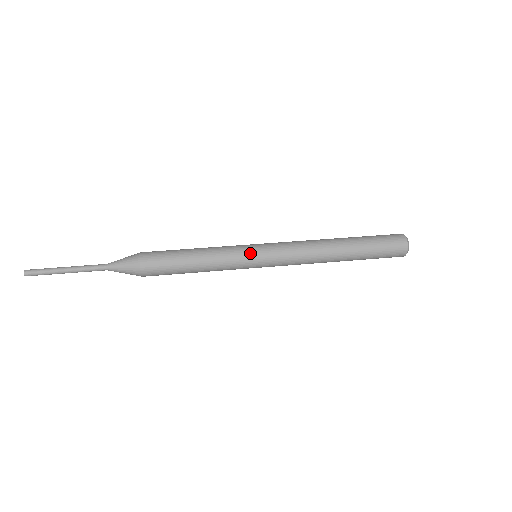
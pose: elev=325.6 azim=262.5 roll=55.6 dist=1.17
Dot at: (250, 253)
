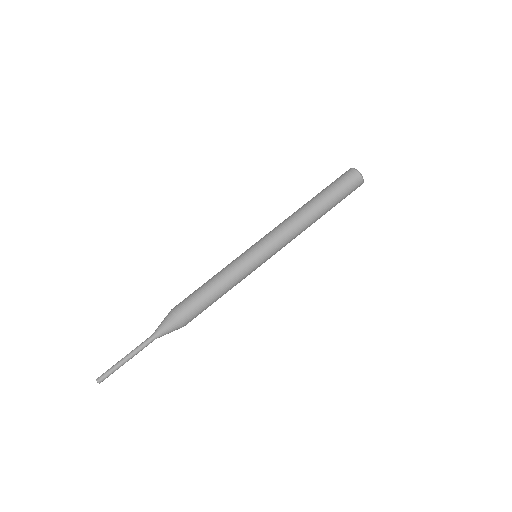
Dot at: (257, 265)
